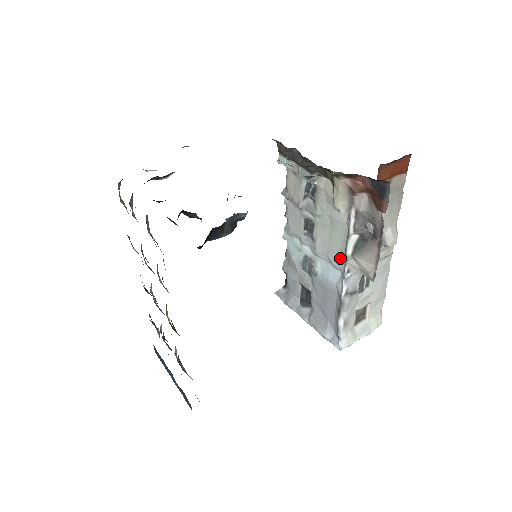
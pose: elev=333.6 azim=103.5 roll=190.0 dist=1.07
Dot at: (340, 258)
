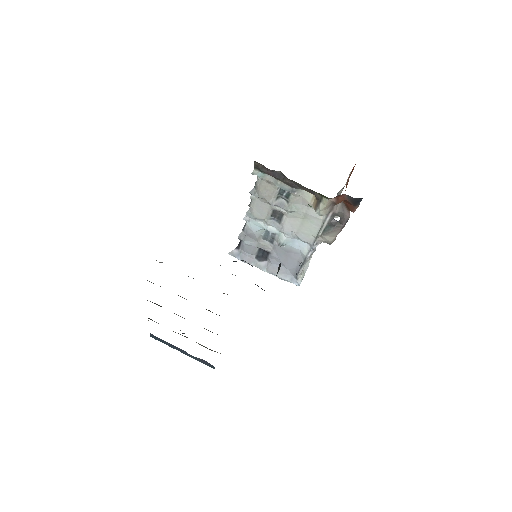
Dot at: (310, 237)
